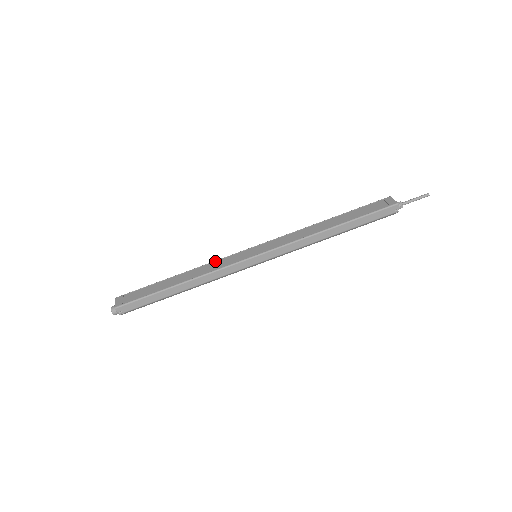
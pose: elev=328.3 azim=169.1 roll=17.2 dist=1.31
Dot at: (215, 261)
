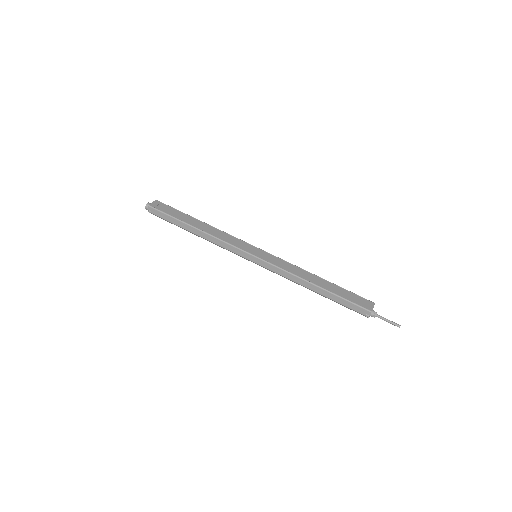
Dot at: (230, 235)
